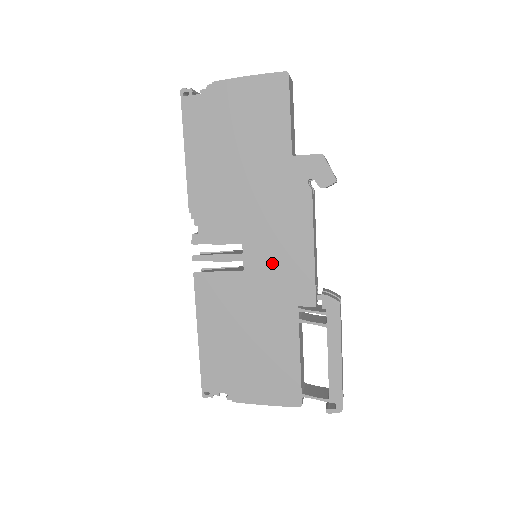
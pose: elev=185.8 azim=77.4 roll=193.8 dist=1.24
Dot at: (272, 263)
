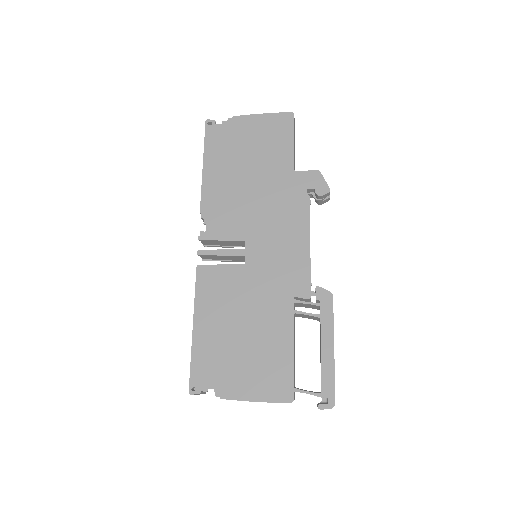
Dot at: (272, 258)
